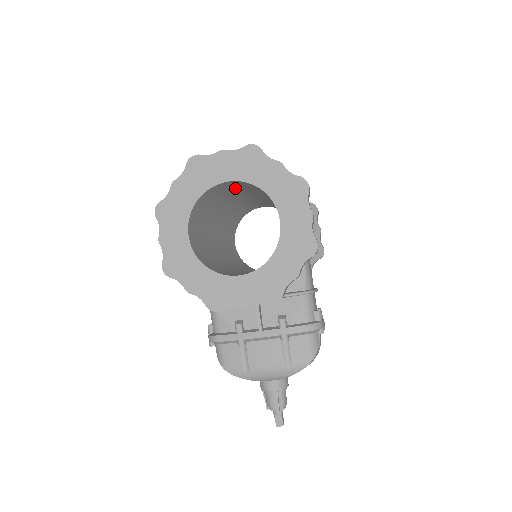
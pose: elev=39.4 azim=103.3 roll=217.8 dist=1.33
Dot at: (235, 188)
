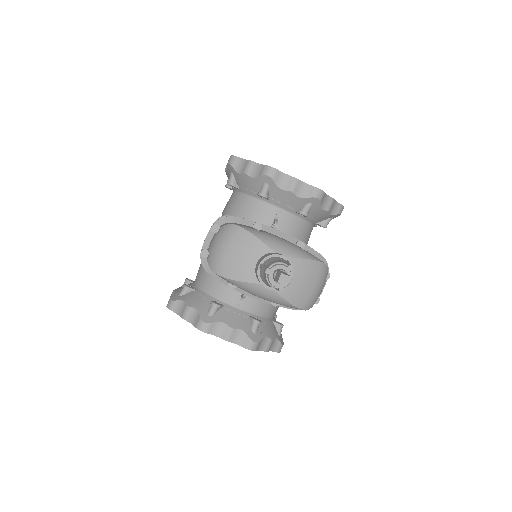
Dot at: occluded
